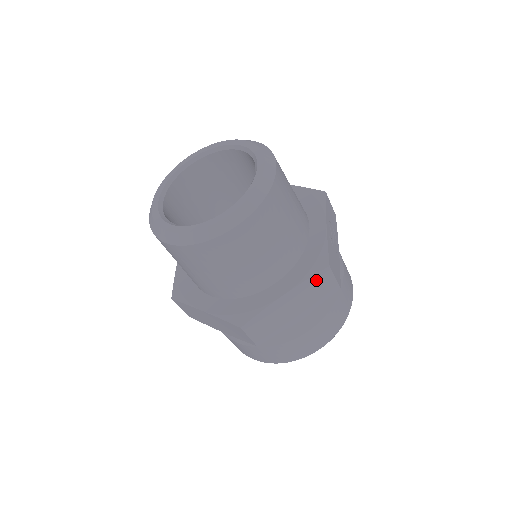
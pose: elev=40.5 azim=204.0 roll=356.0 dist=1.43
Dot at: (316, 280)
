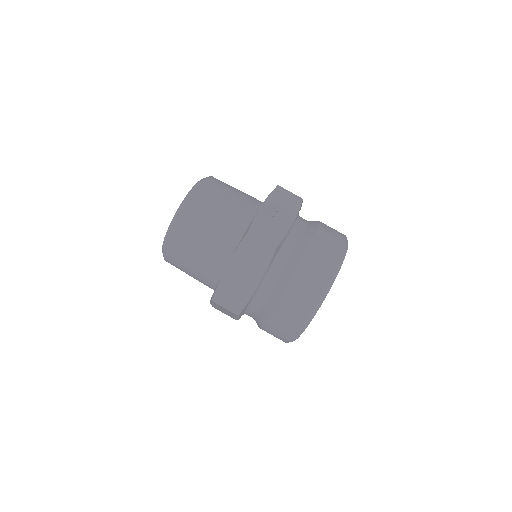
Dot at: (246, 246)
